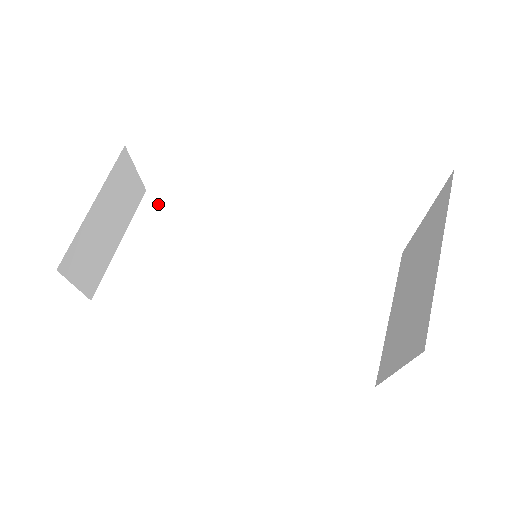
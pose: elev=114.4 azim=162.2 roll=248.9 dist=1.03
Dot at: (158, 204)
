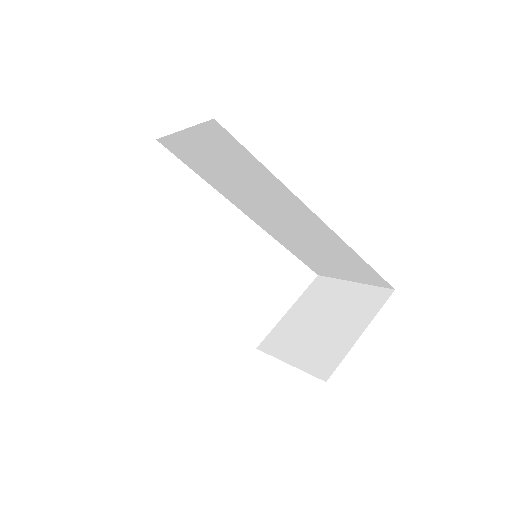
Dot at: occluded
